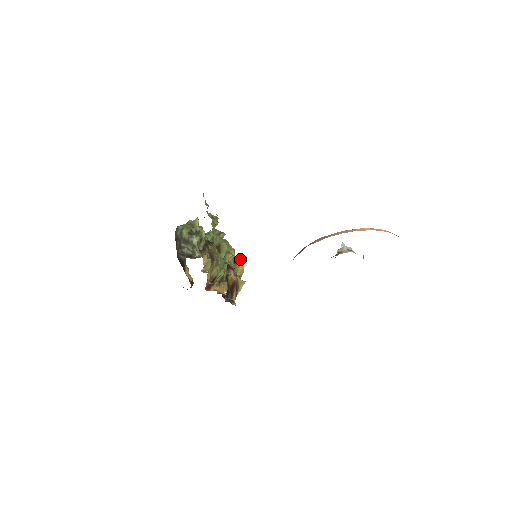
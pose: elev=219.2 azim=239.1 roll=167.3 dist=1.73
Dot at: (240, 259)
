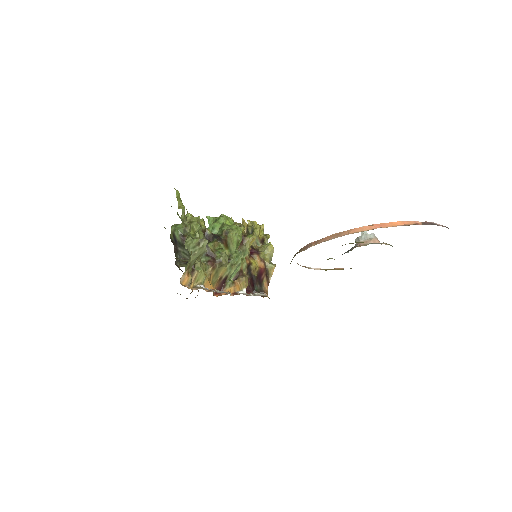
Dot at: (269, 236)
